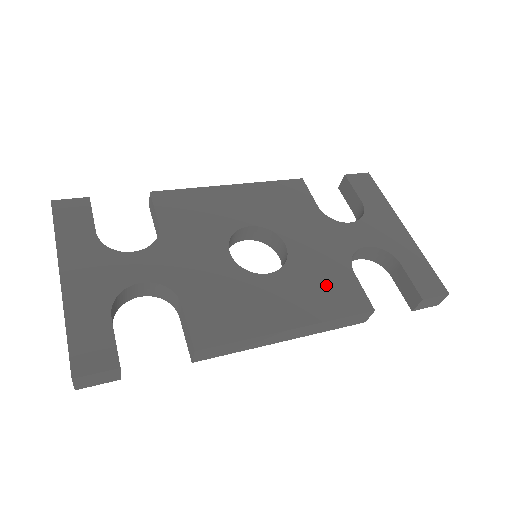
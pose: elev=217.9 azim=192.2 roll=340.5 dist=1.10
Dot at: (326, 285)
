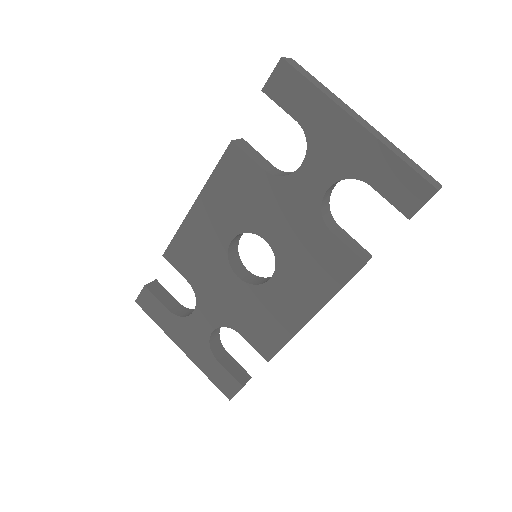
Dot at: (315, 262)
